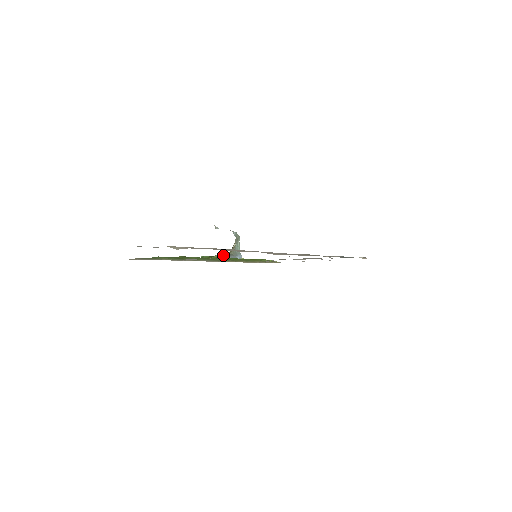
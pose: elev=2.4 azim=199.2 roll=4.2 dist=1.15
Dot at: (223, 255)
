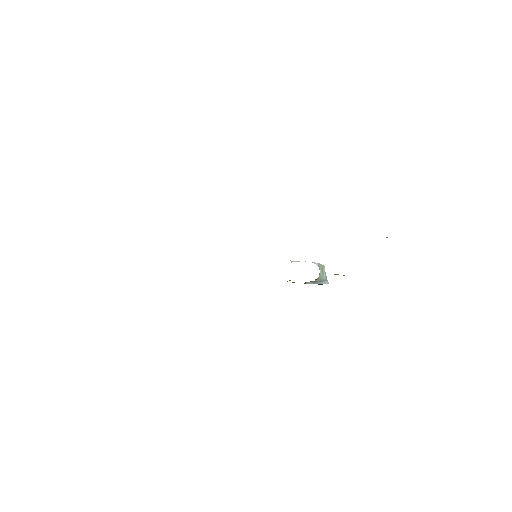
Dot at: occluded
